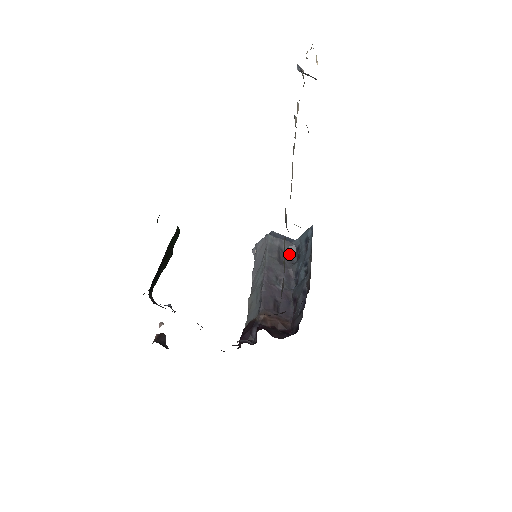
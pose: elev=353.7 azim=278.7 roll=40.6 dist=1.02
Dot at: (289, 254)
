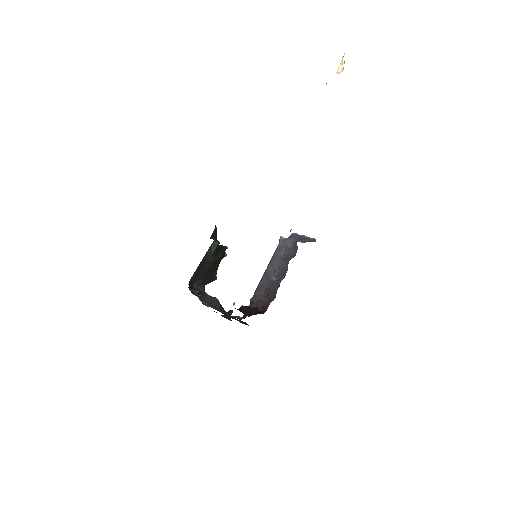
Dot at: (293, 251)
